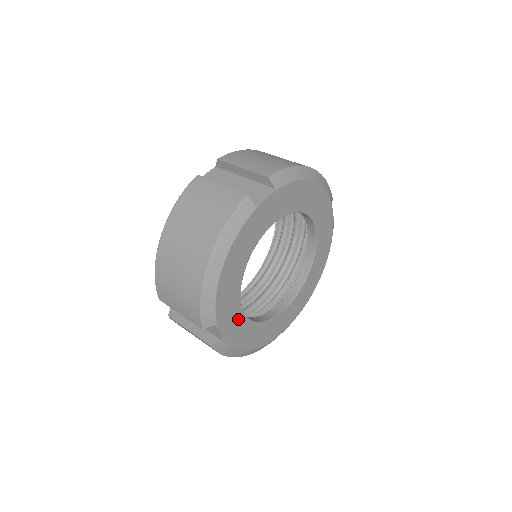
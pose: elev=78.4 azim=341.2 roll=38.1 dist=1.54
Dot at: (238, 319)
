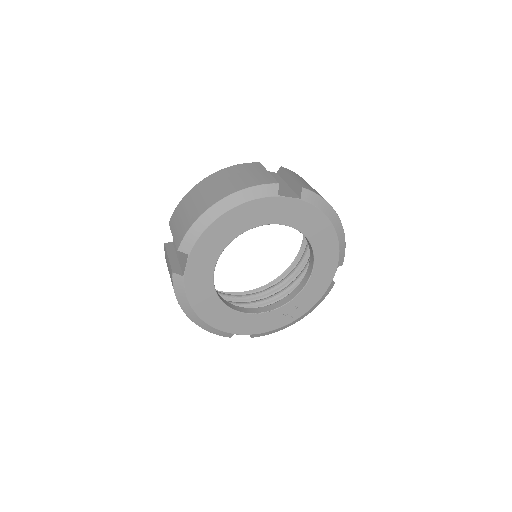
Dot at: (206, 272)
